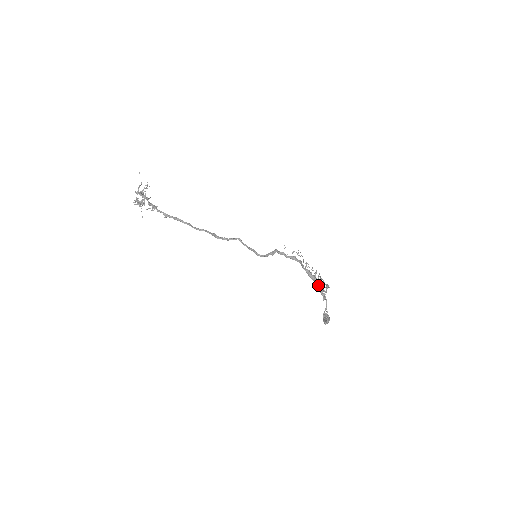
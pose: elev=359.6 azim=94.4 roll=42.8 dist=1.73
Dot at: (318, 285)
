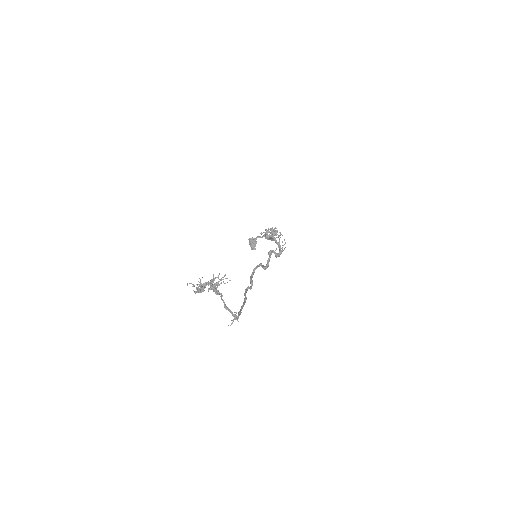
Dot at: occluded
